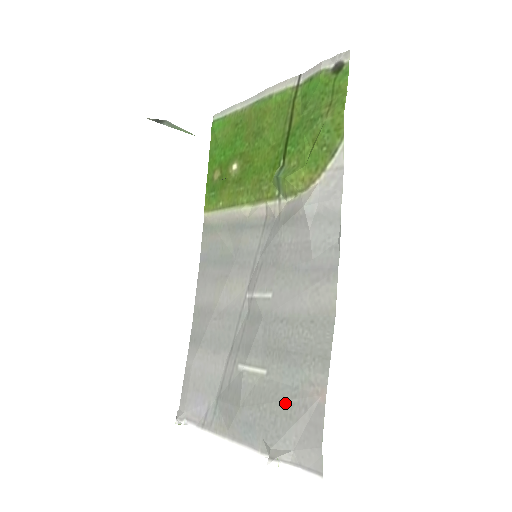
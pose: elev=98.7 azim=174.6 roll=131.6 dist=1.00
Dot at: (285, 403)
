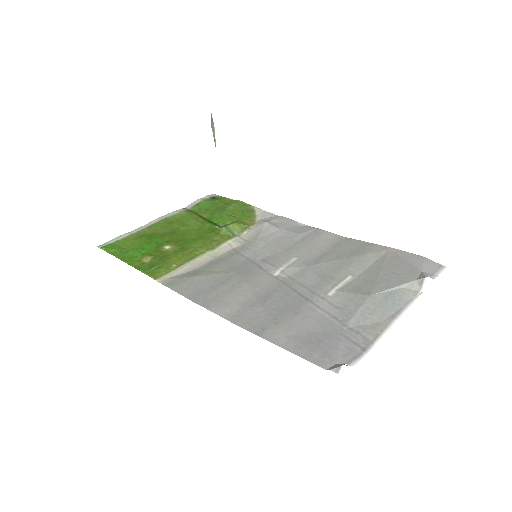
Dot at: (384, 266)
